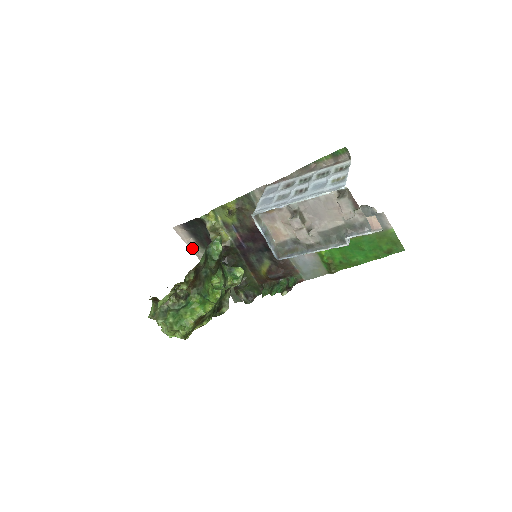
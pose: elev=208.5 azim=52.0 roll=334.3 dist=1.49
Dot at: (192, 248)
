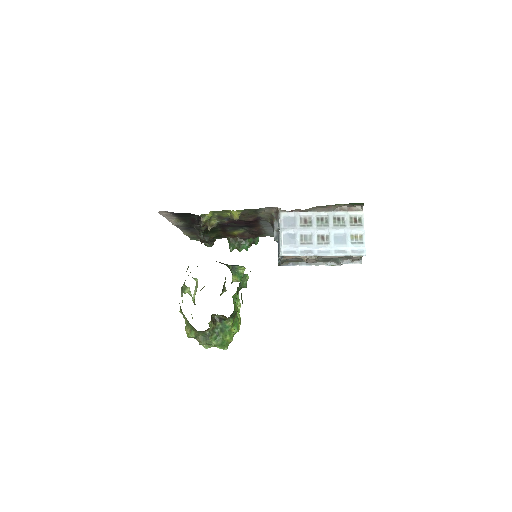
Dot at: (170, 220)
